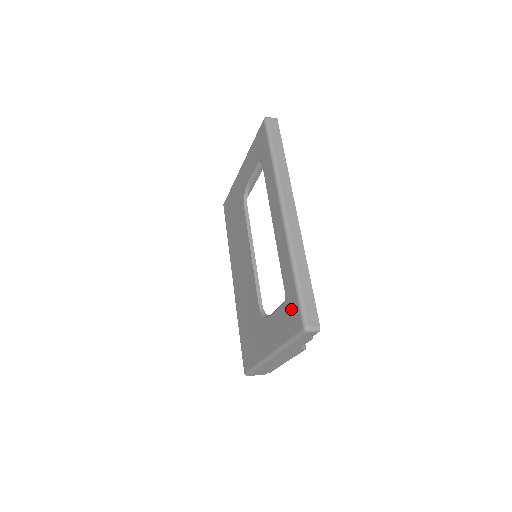
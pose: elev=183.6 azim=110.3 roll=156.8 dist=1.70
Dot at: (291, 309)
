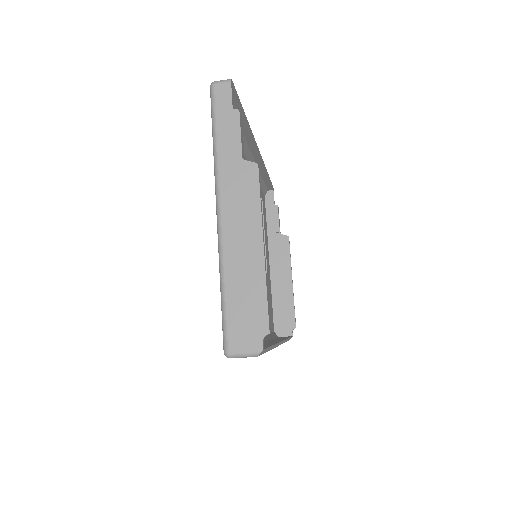
Dot at: occluded
